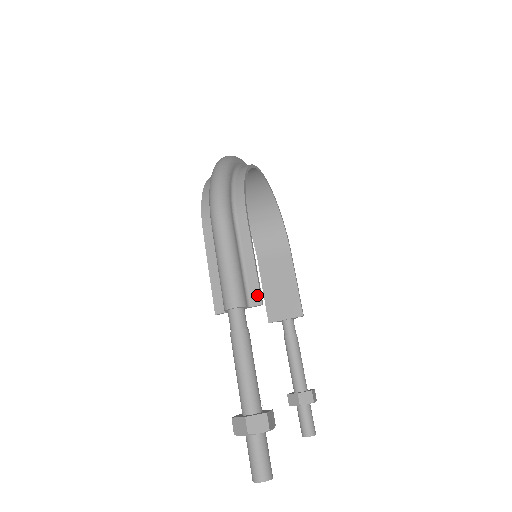
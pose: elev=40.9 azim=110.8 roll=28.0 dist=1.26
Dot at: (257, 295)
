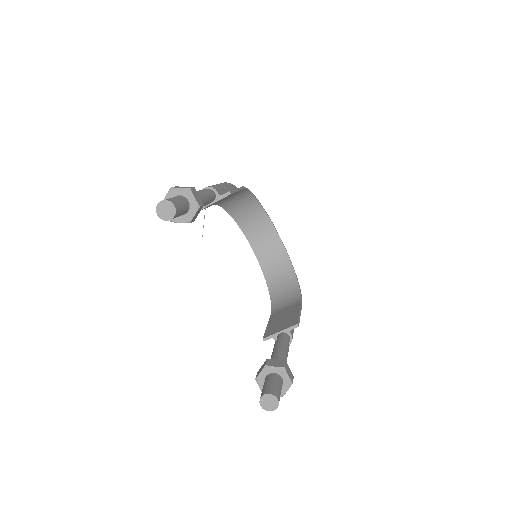
Dot at: occluded
